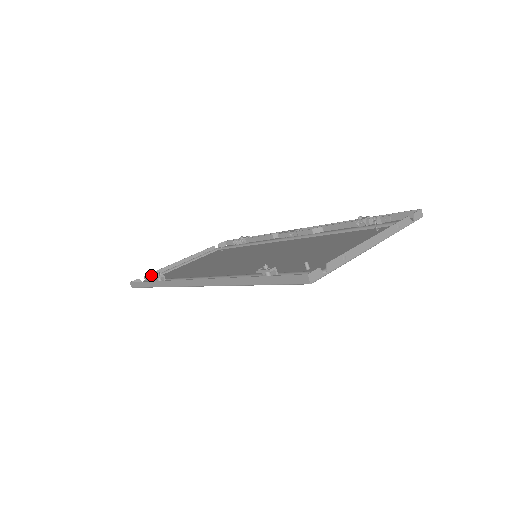
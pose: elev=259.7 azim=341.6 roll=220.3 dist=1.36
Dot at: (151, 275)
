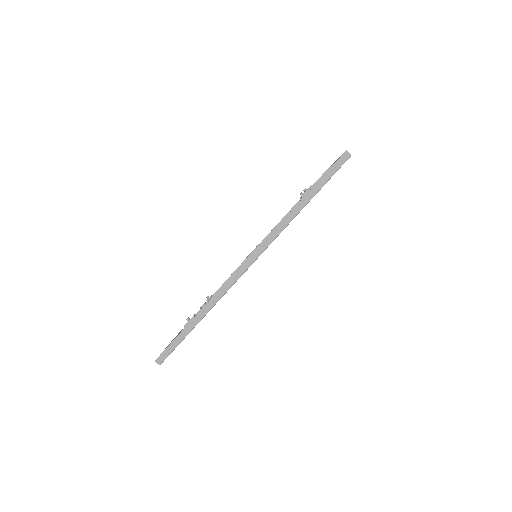
Dot at: occluded
